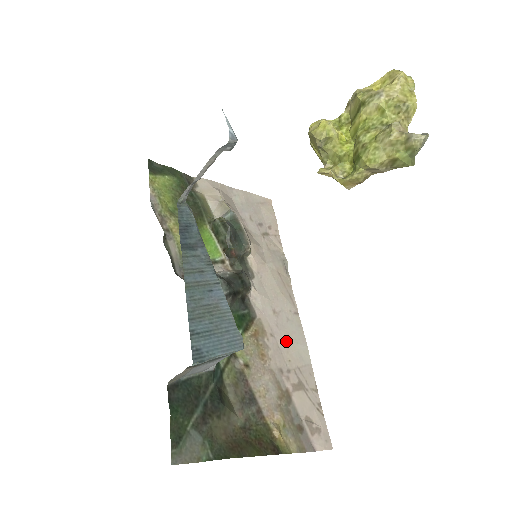
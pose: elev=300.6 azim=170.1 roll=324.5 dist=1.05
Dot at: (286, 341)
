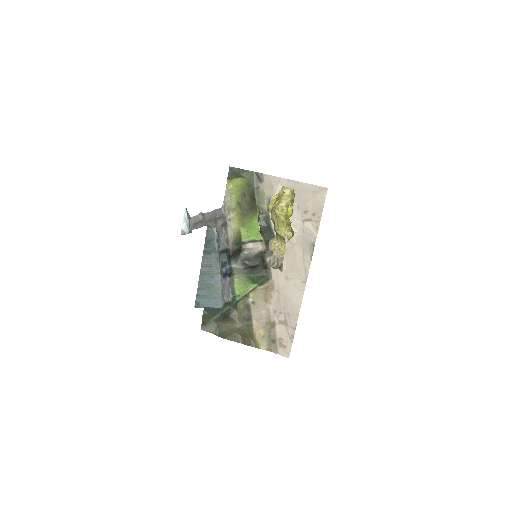
Dot at: (286, 297)
